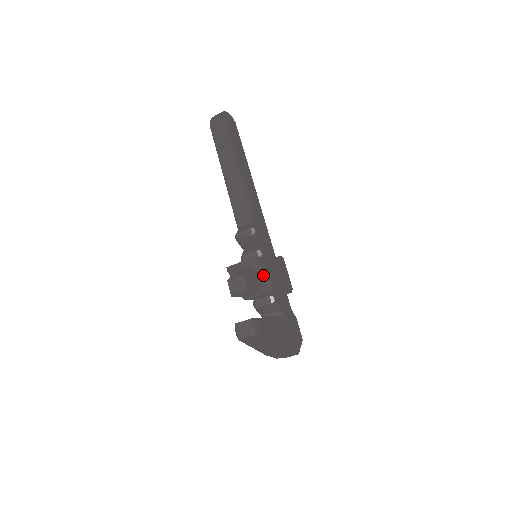
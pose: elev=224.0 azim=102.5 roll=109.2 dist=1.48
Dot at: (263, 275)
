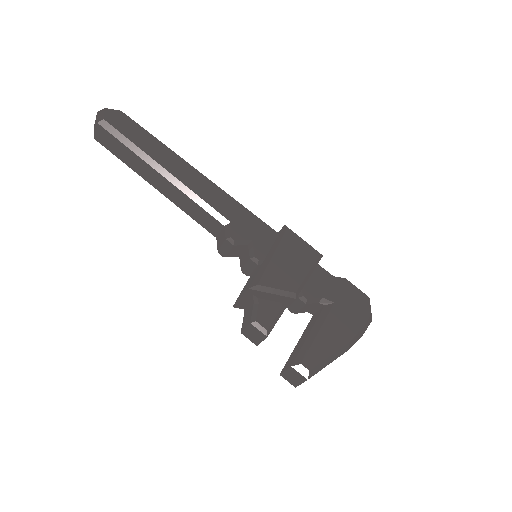
Dot at: (274, 293)
